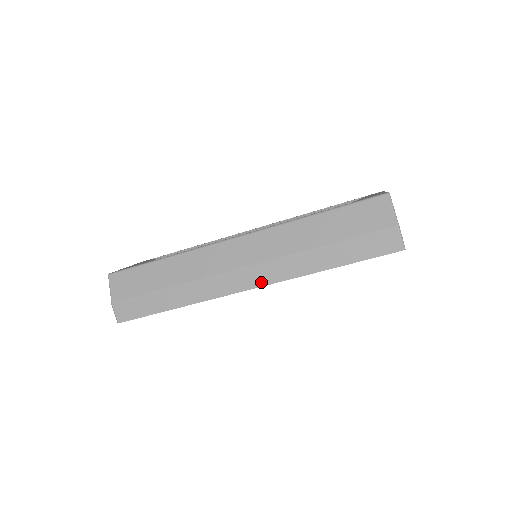
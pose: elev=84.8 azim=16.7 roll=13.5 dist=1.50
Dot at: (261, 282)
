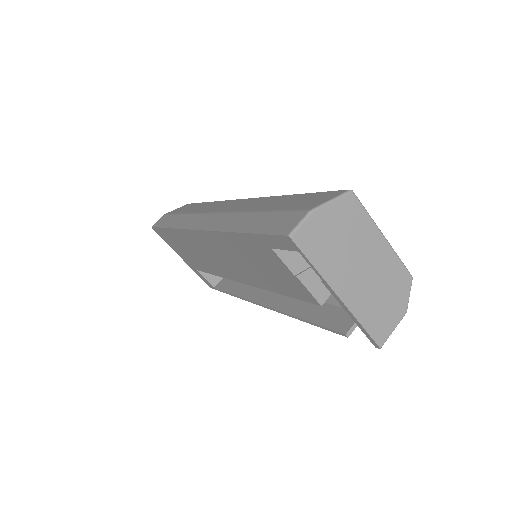
Dot at: (206, 226)
